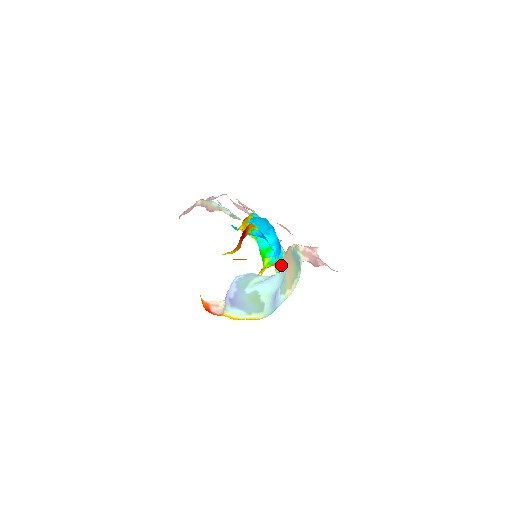
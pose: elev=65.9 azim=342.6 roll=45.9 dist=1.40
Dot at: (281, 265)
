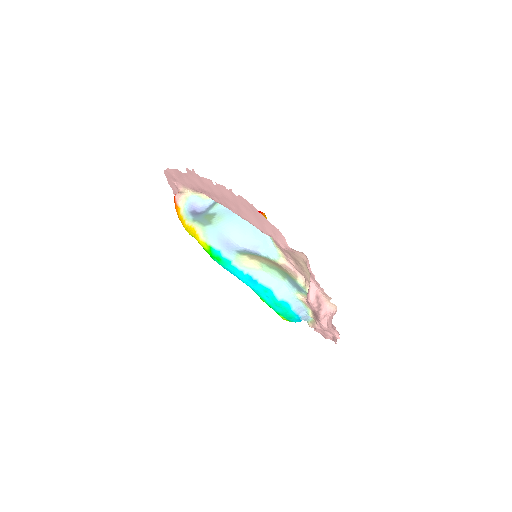
Dot at: occluded
